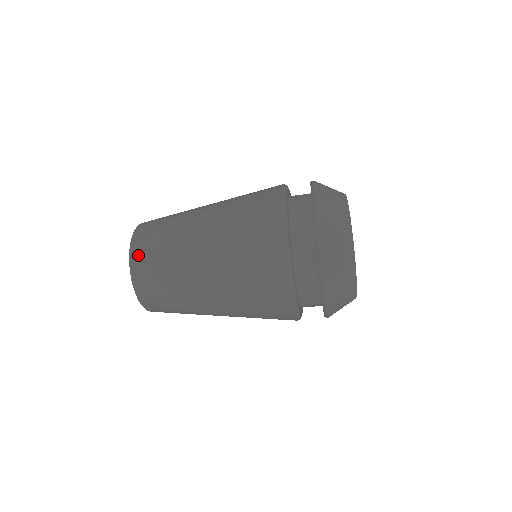
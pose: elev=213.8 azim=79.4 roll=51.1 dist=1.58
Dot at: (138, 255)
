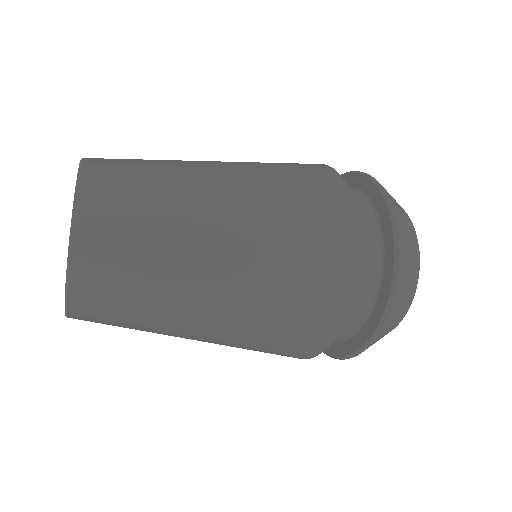
Dot at: (85, 305)
